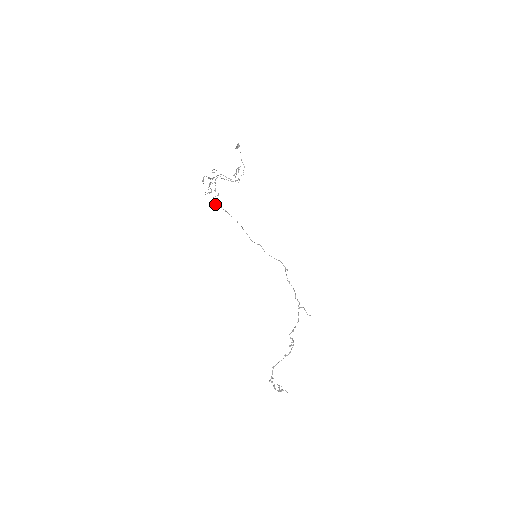
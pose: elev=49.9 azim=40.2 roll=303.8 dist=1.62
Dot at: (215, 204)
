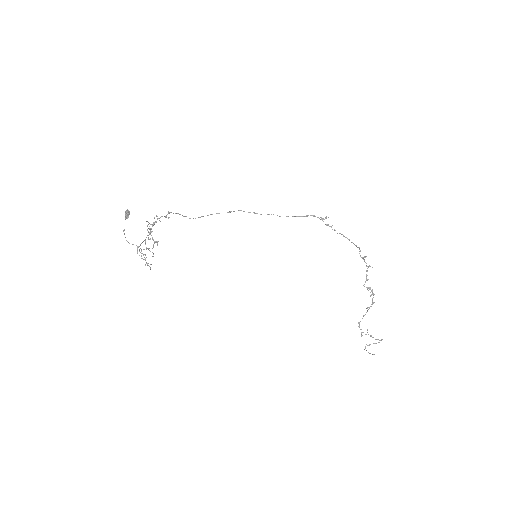
Dot at: (193, 218)
